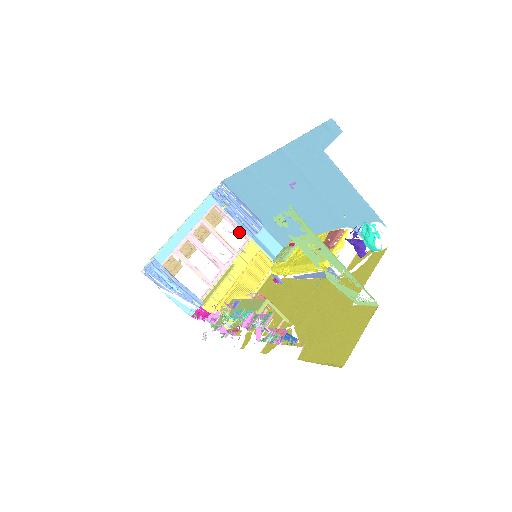
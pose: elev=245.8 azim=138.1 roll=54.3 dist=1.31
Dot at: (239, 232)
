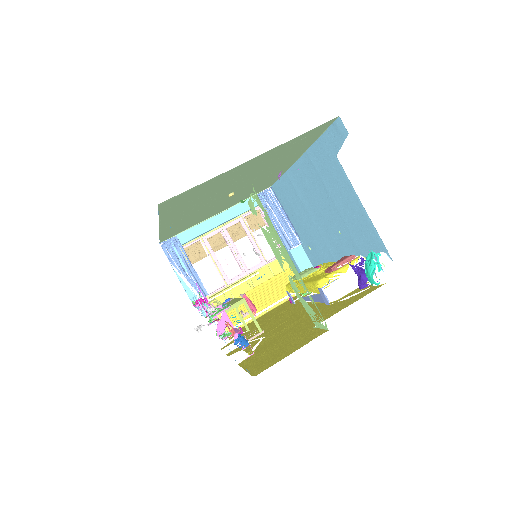
Dot at: (278, 244)
